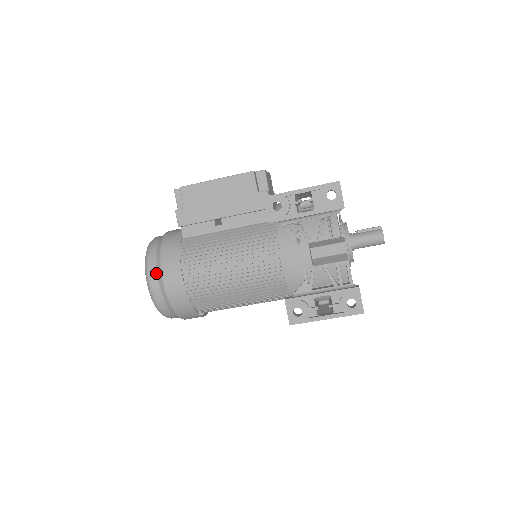
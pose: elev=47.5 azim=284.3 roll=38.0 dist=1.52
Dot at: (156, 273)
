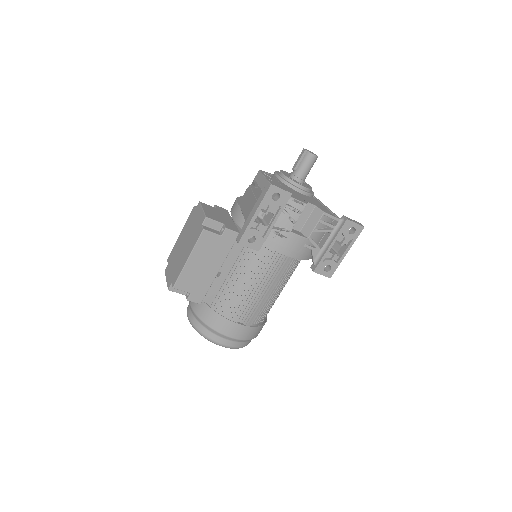
Dot at: (223, 339)
